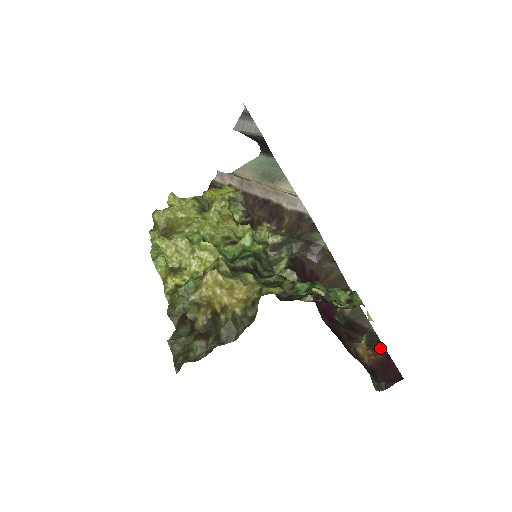
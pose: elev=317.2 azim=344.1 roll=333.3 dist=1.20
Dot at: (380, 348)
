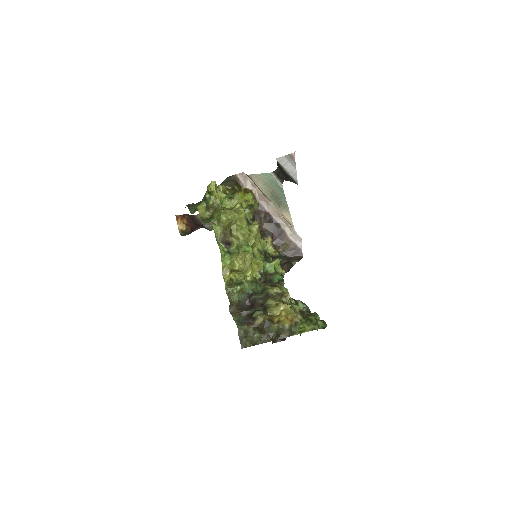
Dot at: occluded
